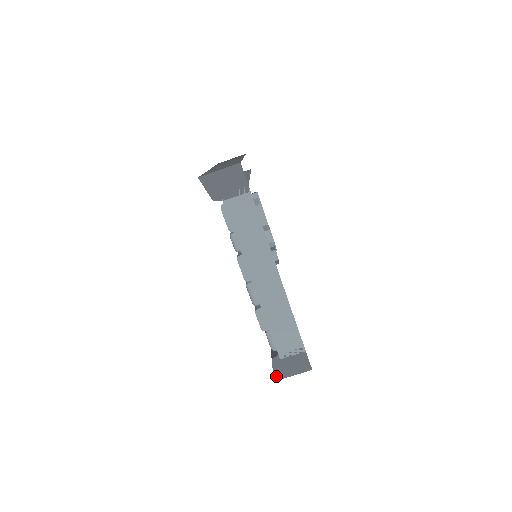
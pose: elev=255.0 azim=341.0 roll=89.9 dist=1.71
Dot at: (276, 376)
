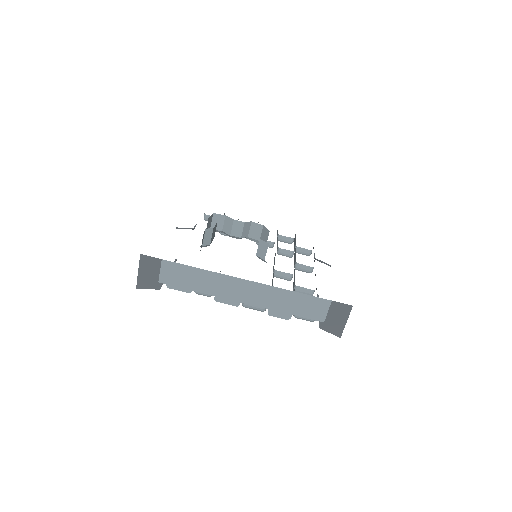
Dot at: (337, 334)
